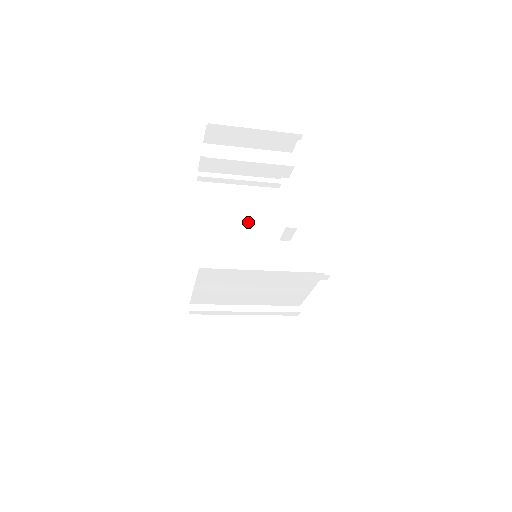
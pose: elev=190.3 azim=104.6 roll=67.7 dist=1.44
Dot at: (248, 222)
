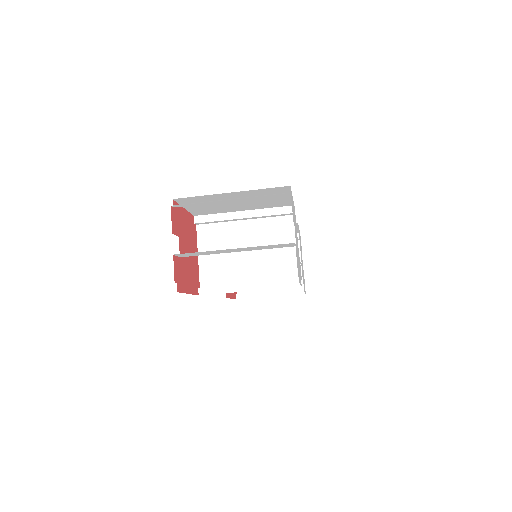
Dot at: occluded
